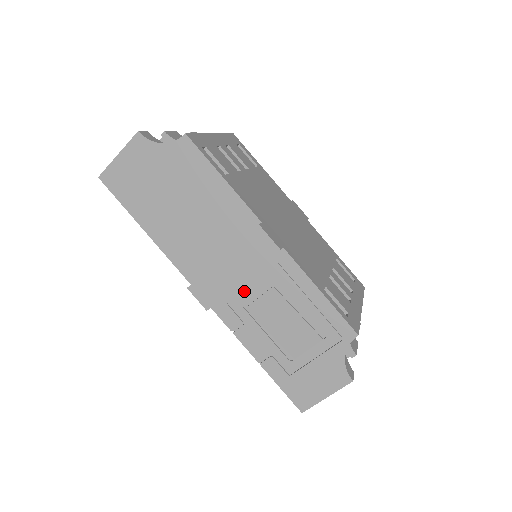
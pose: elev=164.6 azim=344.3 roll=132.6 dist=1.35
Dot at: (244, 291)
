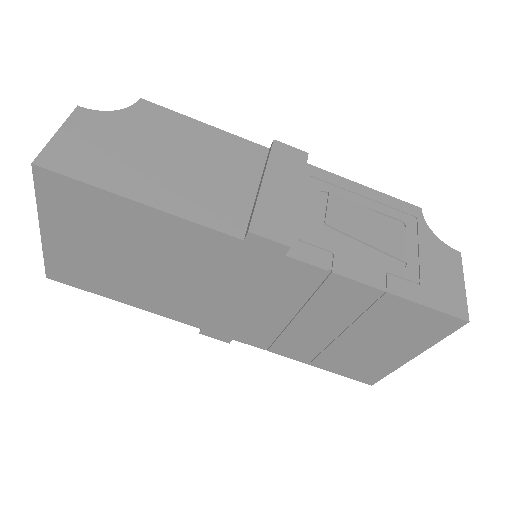
Dot at: (305, 217)
